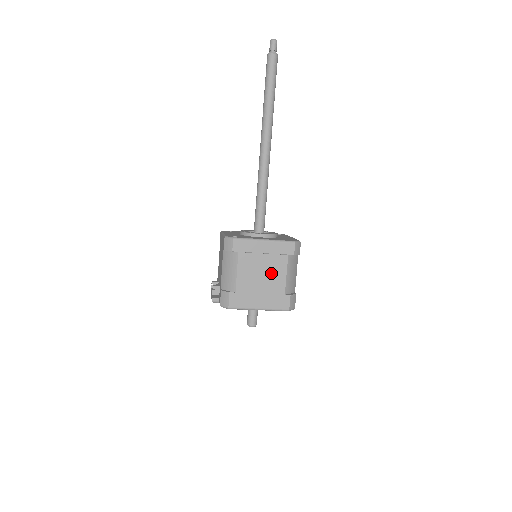
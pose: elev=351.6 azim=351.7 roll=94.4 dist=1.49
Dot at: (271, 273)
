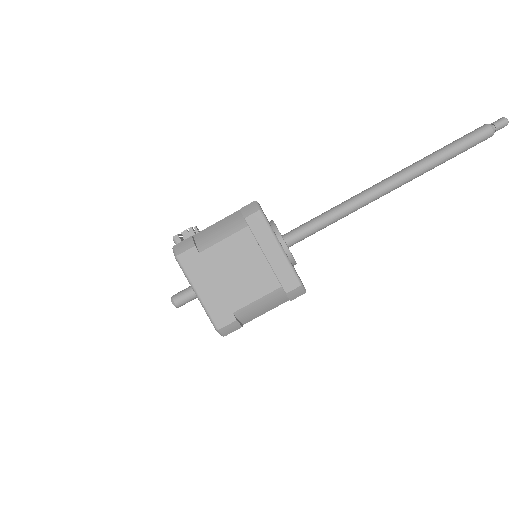
Dot at: (248, 280)
